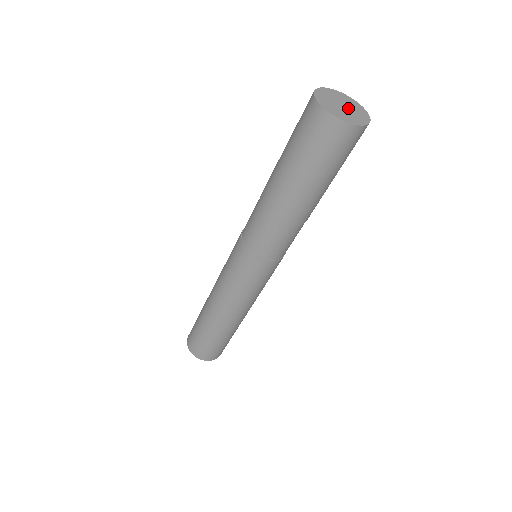
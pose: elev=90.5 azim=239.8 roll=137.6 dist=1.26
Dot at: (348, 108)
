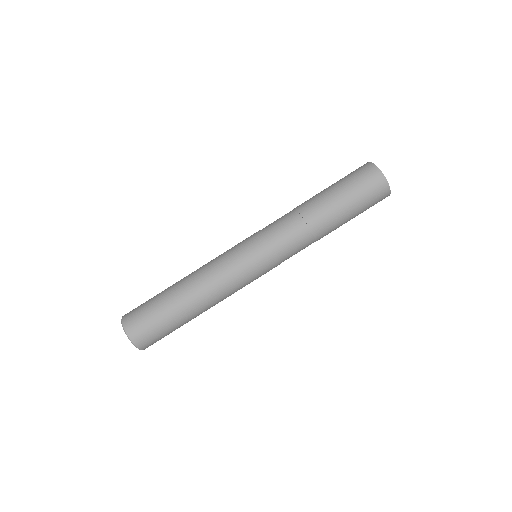
Dot at: occluded
